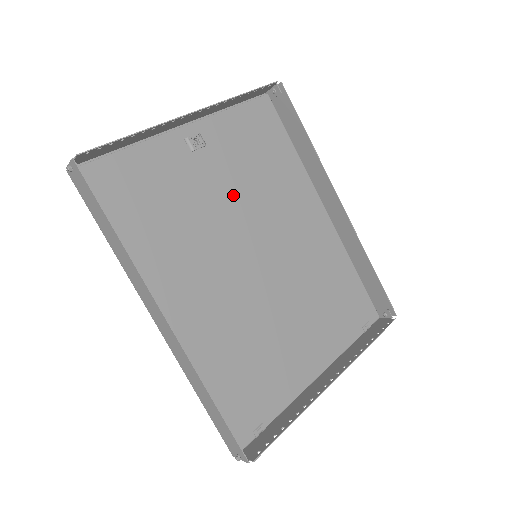
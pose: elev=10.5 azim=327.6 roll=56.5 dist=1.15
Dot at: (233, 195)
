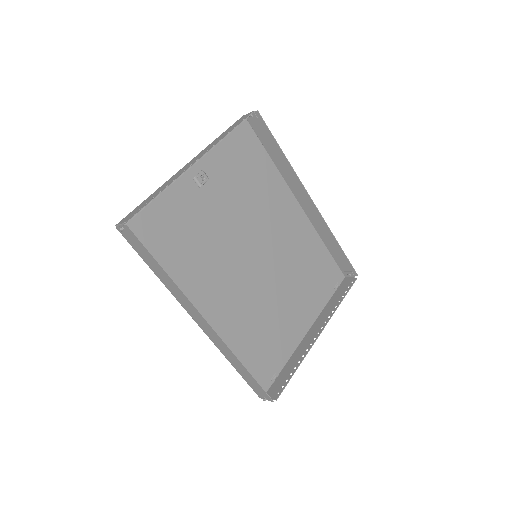
Dot at: (234, 213)
